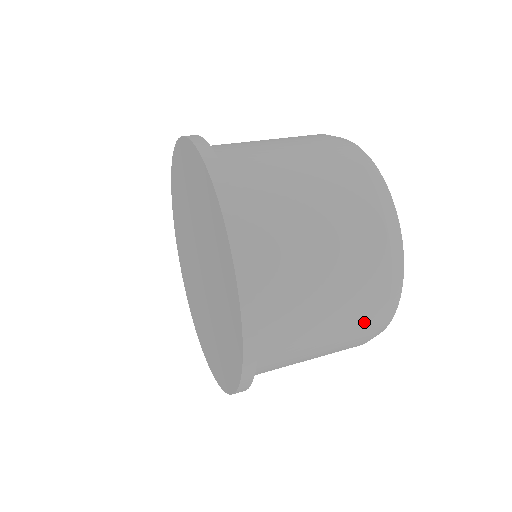
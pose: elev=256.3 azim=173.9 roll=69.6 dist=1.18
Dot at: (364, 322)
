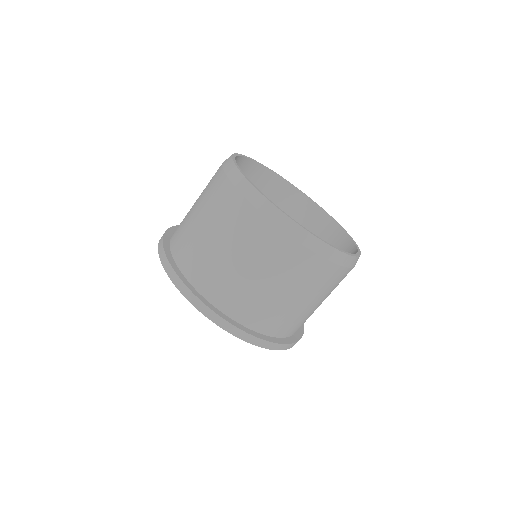
Dot at: (288, 257)
